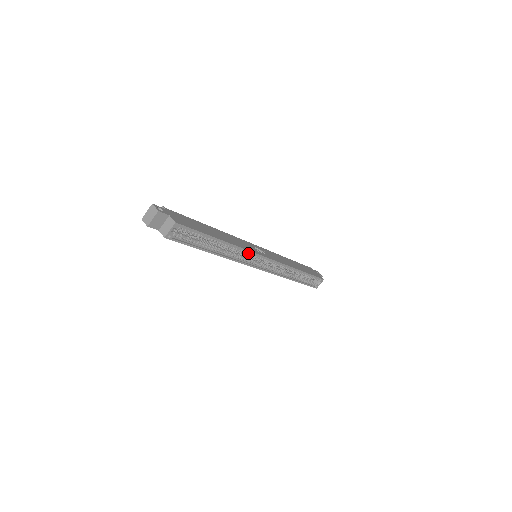
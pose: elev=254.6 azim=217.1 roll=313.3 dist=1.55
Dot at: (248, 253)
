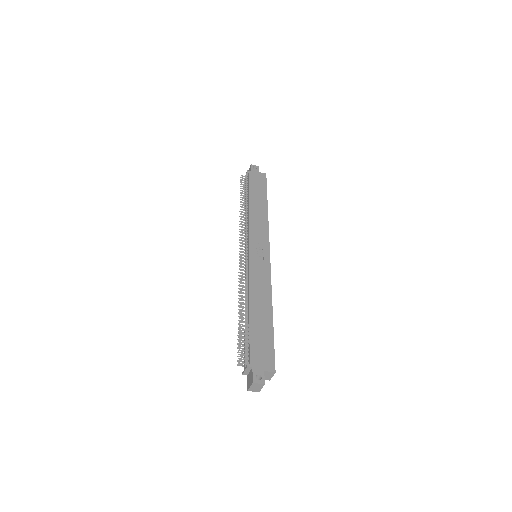
Dot at: (266, 276)
